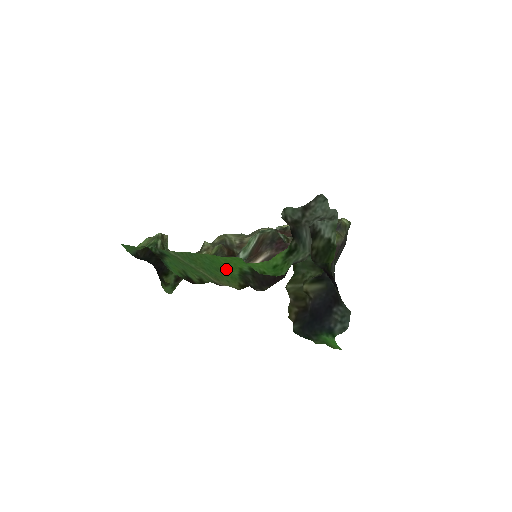
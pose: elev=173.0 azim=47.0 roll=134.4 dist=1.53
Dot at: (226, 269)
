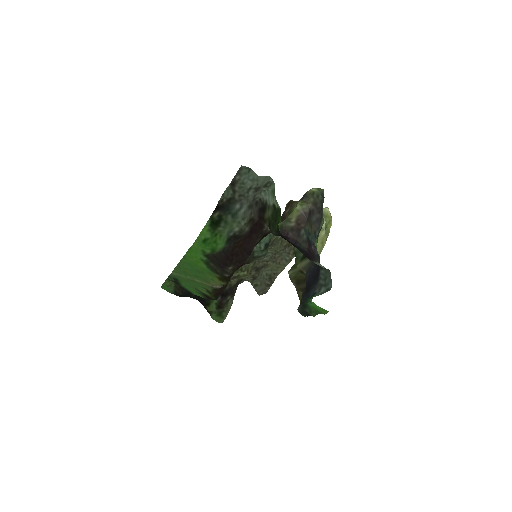
Dot at: (200, 267)
